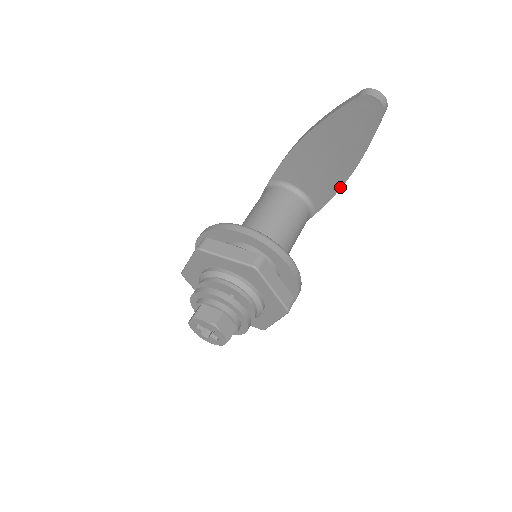
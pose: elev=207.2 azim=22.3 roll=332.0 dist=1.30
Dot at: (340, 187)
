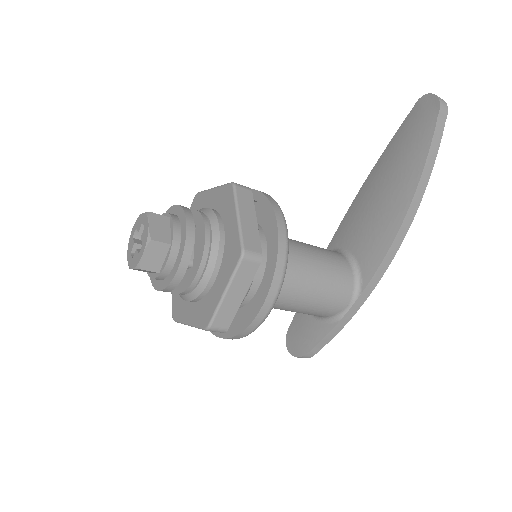
Dot at: (394, 236)
